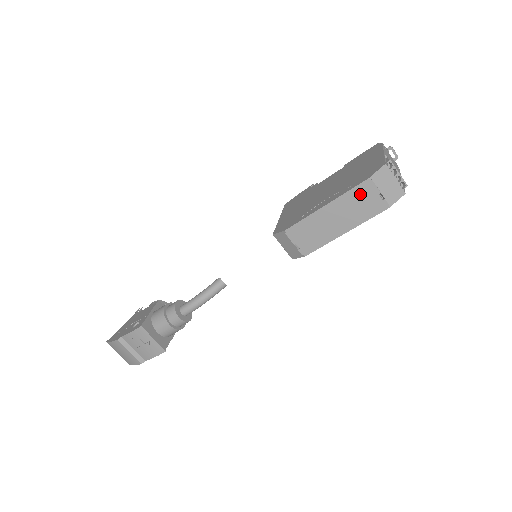
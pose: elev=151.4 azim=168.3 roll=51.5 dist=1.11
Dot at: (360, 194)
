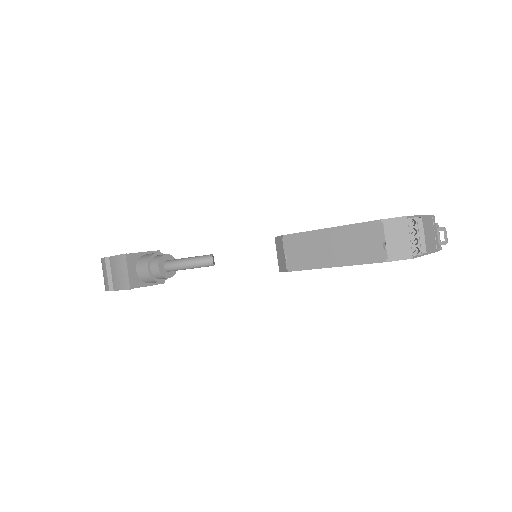
Dot at: (365, 232)
